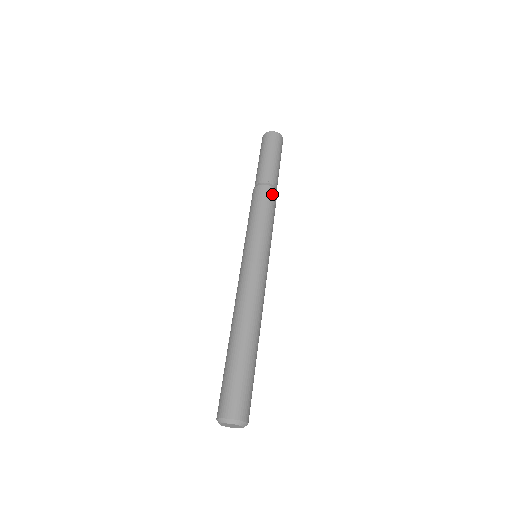
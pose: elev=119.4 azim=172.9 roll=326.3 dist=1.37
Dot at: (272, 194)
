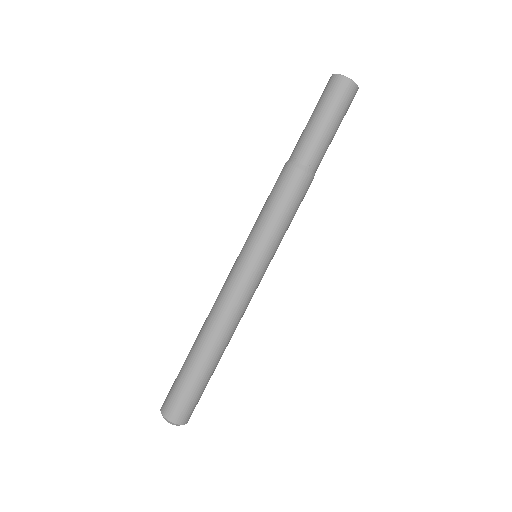
Dot at: occluded
